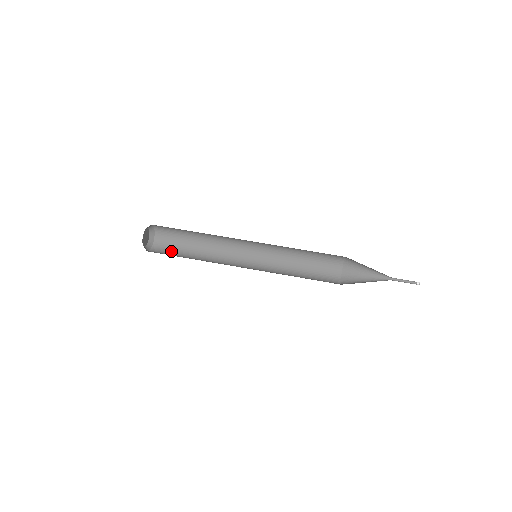
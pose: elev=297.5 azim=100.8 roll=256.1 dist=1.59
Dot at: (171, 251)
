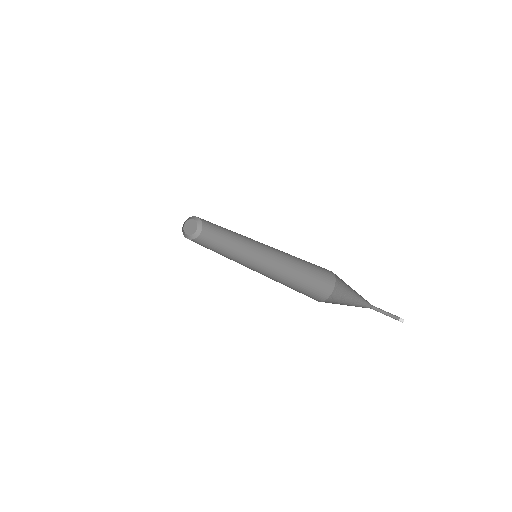
Dot at: (201, 244)
